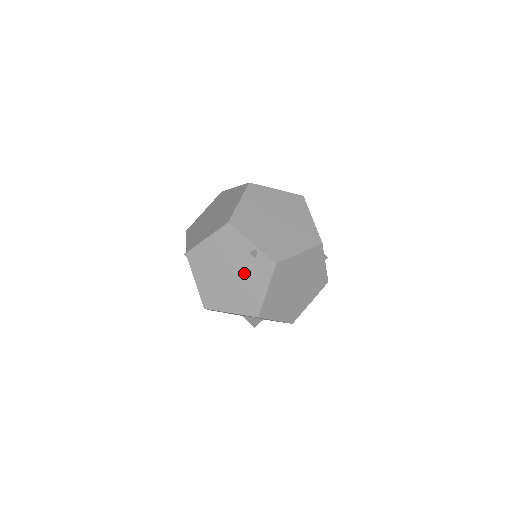
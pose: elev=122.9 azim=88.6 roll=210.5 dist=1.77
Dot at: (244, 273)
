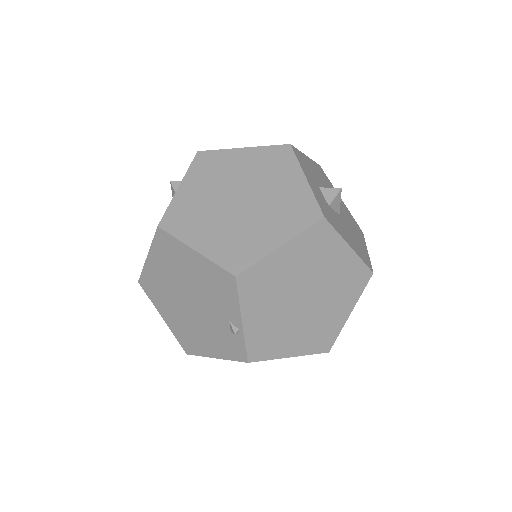
Dot at: (207, 322)
